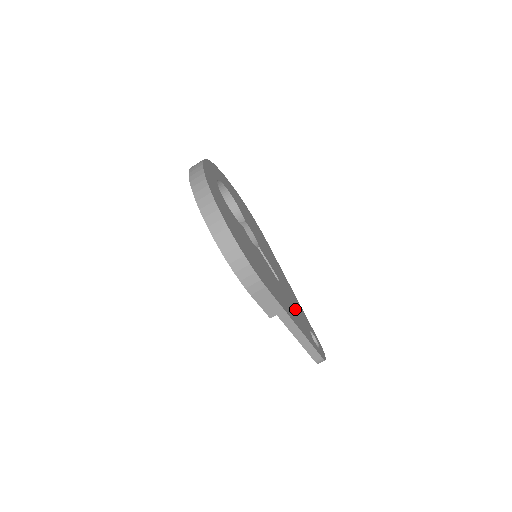
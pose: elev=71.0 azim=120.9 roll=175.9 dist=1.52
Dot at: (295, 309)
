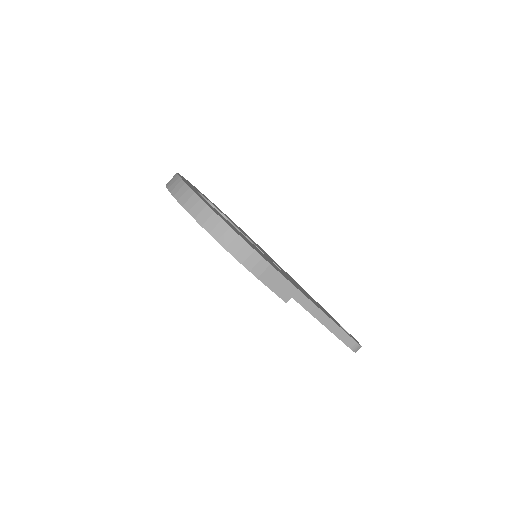
Dot at: occluded
